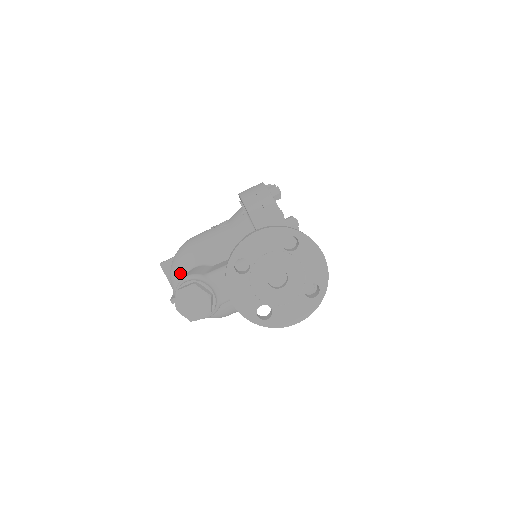
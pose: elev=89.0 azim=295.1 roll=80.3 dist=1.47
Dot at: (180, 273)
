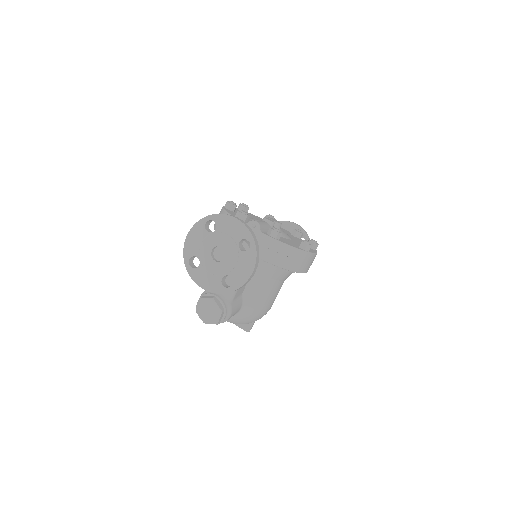
Dot at: occluded
